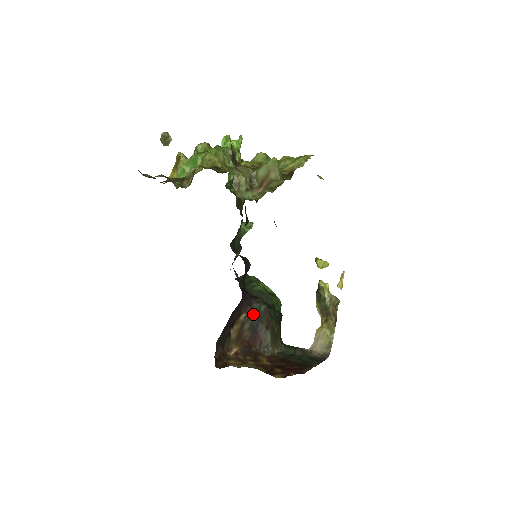
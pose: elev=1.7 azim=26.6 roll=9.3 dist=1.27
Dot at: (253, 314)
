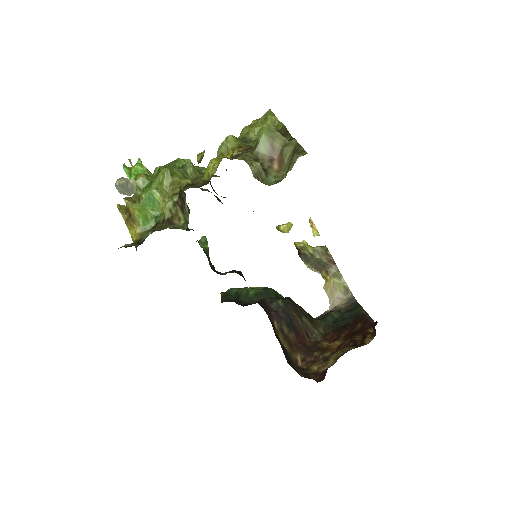
Dot at: (280, 315)
